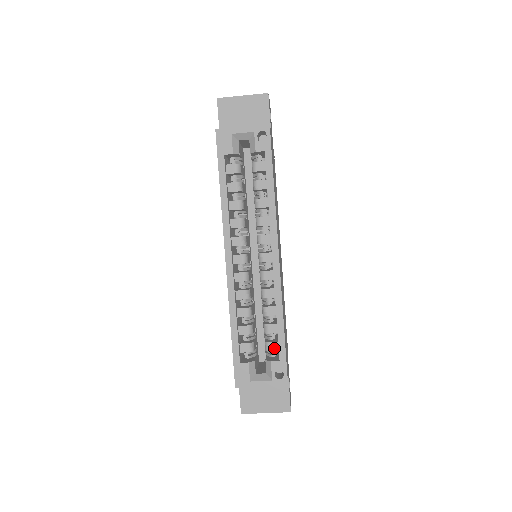
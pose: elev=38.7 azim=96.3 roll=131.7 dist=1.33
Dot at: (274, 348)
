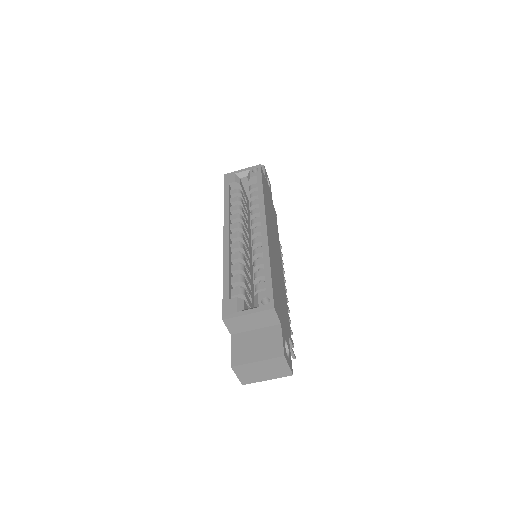
Dot at: (262, 287)
